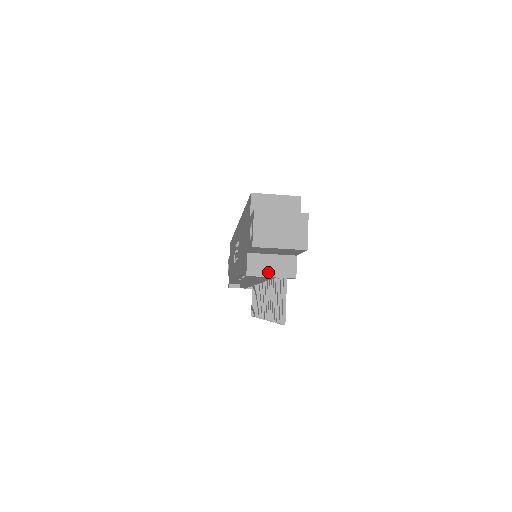
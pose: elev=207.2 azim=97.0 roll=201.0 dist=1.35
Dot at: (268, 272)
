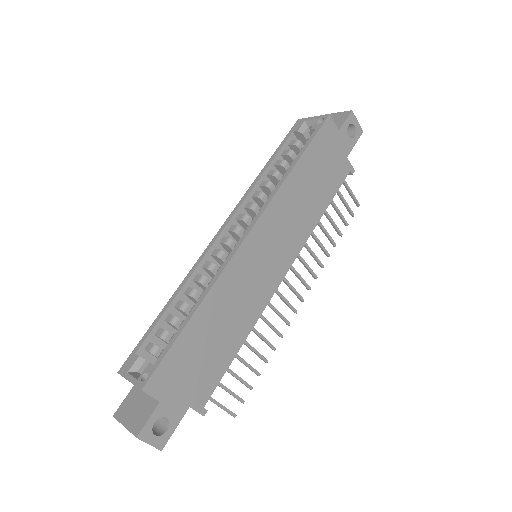
Dot at: occluded
